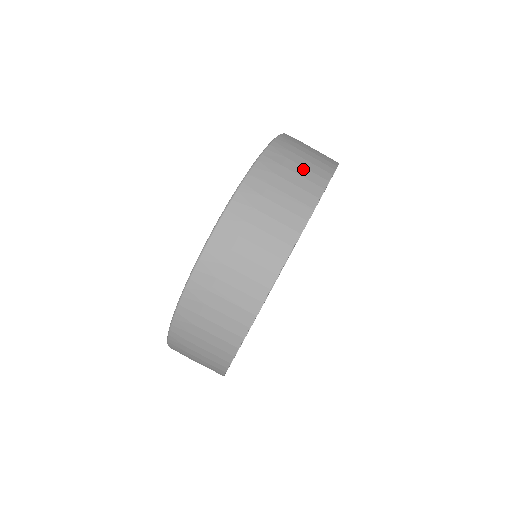
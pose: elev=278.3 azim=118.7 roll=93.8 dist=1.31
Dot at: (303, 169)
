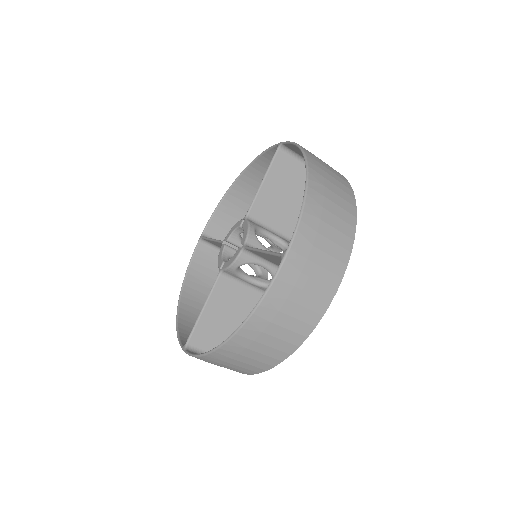
Dot at: (252, 361)
